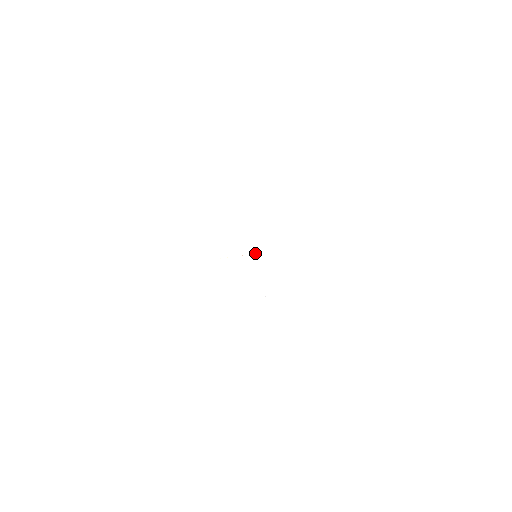
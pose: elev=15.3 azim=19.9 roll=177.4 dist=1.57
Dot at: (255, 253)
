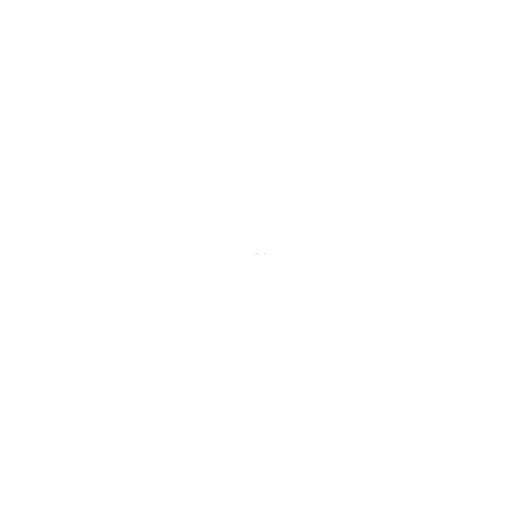
Dot at: (257, 255)
